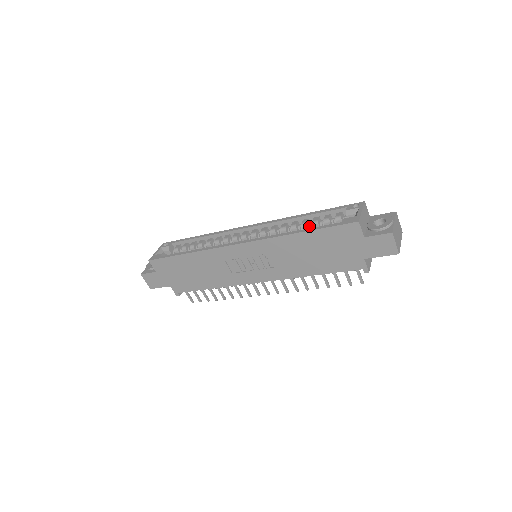
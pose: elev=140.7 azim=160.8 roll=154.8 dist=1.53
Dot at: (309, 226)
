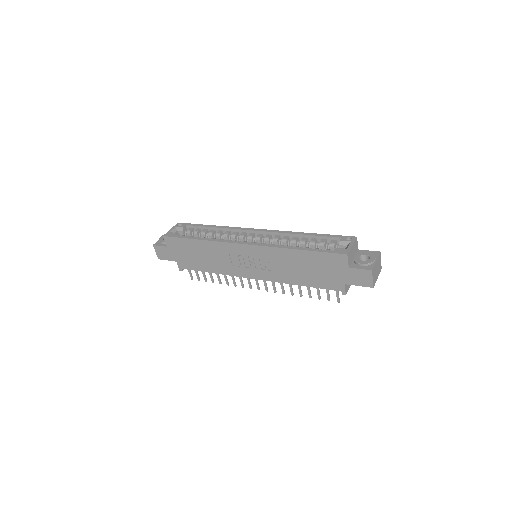
Dot at: (306, 244)
